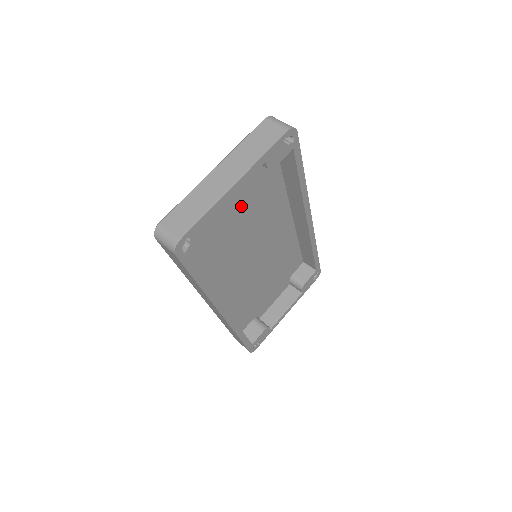
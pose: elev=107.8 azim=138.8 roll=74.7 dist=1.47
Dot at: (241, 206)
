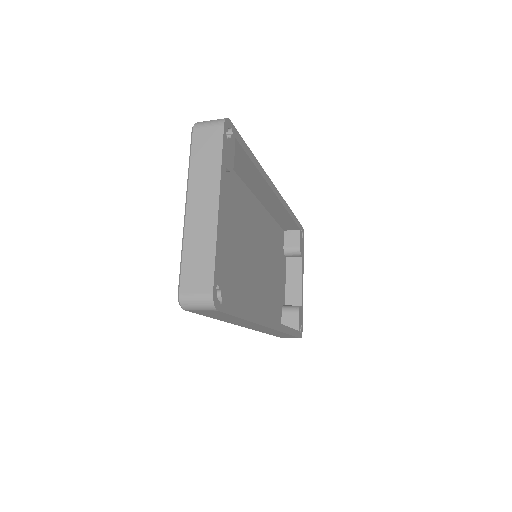
Dot at: (223, 223)
